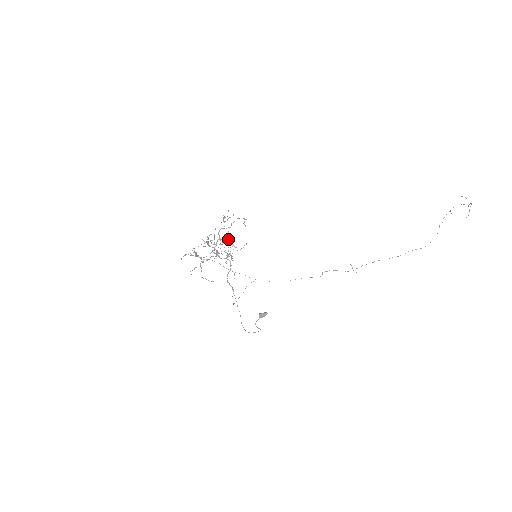
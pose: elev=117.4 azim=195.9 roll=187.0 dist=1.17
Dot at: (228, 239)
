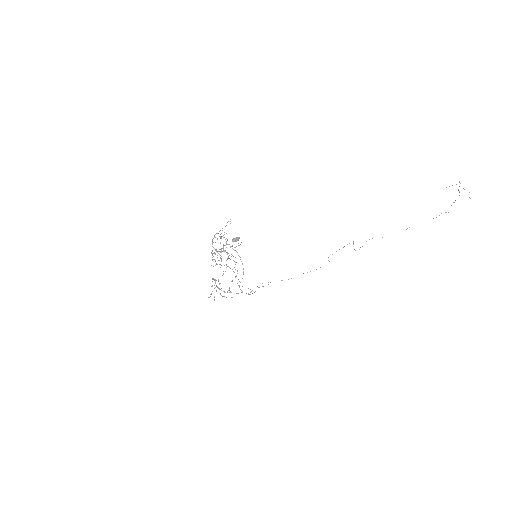
Dot at: occluded
